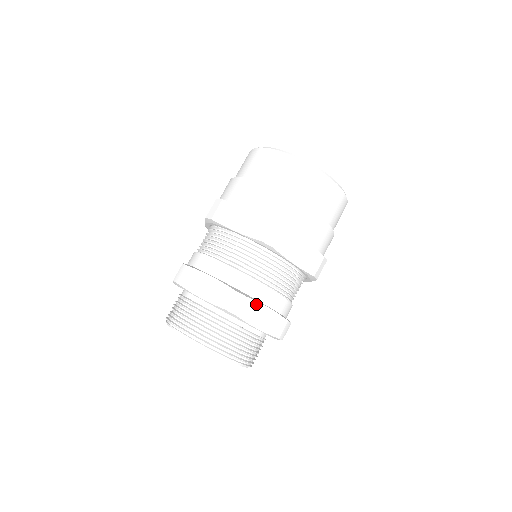
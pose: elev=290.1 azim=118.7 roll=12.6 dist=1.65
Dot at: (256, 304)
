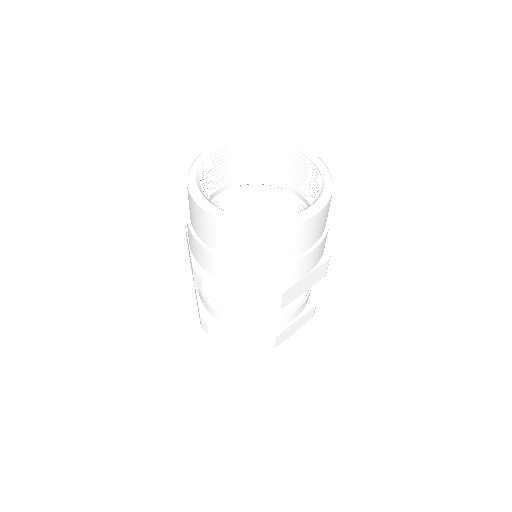
Dot at: (285, 331)
